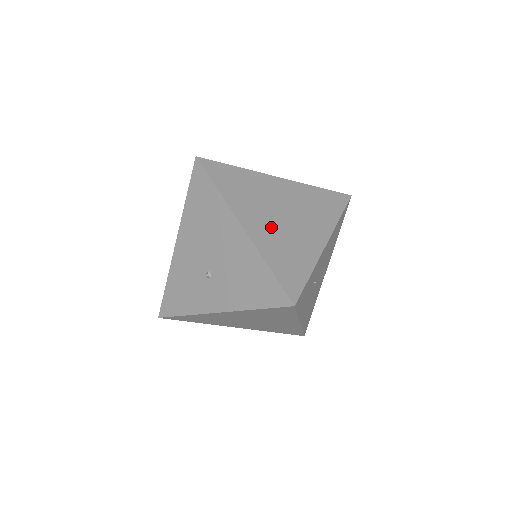
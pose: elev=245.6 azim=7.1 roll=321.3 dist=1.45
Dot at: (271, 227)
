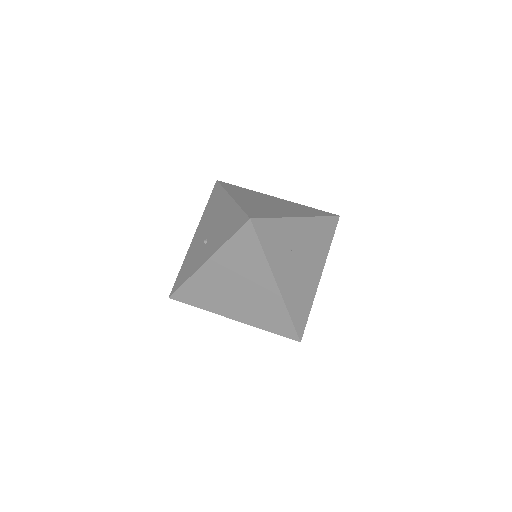
Dot at: (255, 202)
